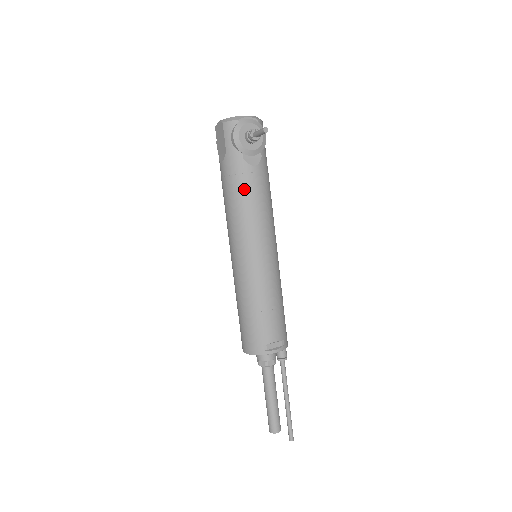
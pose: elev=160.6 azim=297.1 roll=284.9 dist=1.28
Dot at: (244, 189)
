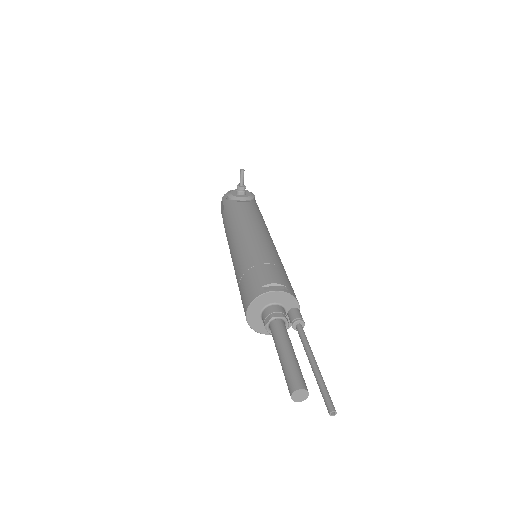
Dot at: (236, 212)
